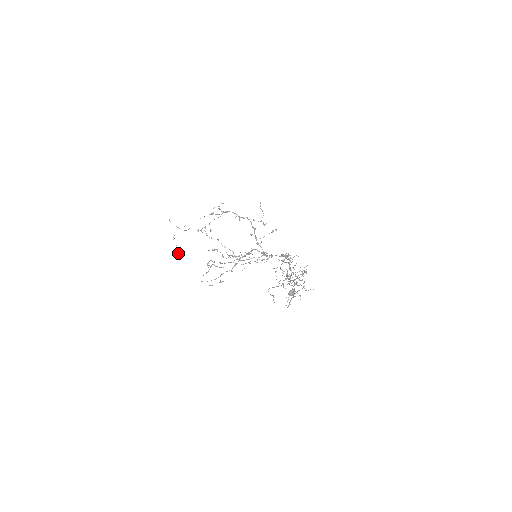
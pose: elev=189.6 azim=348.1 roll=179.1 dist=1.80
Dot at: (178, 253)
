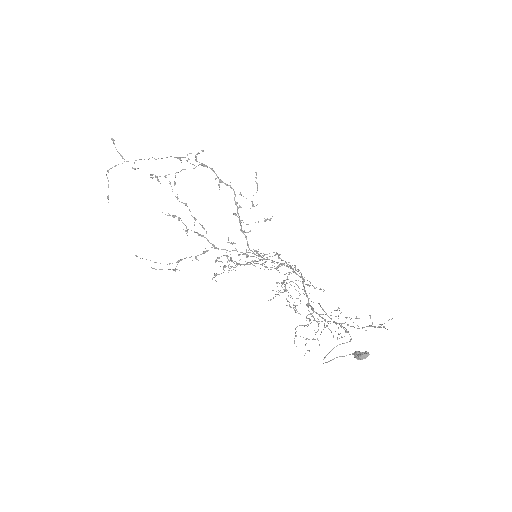
Dot at: (108, 198)
